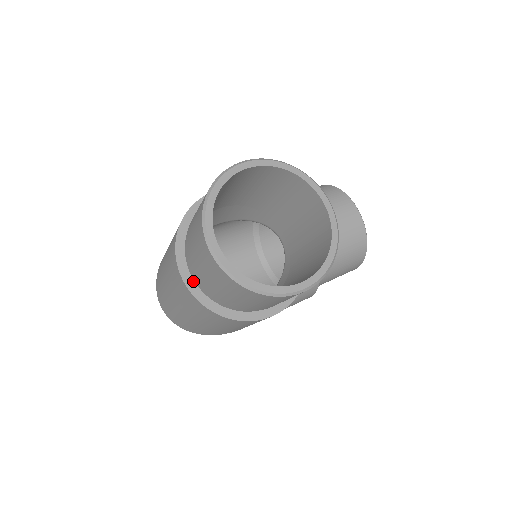
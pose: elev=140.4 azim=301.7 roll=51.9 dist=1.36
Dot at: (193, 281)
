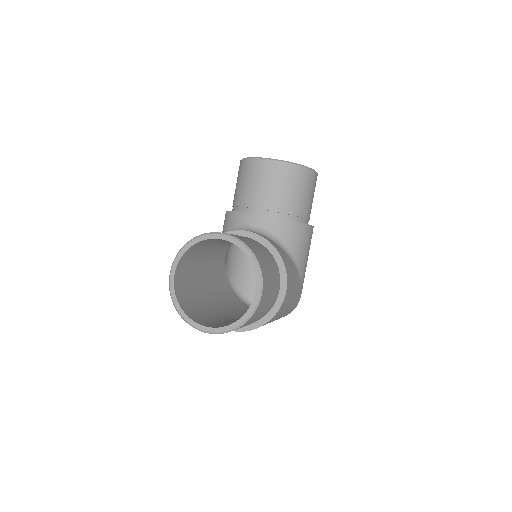
Dot at: occluded
